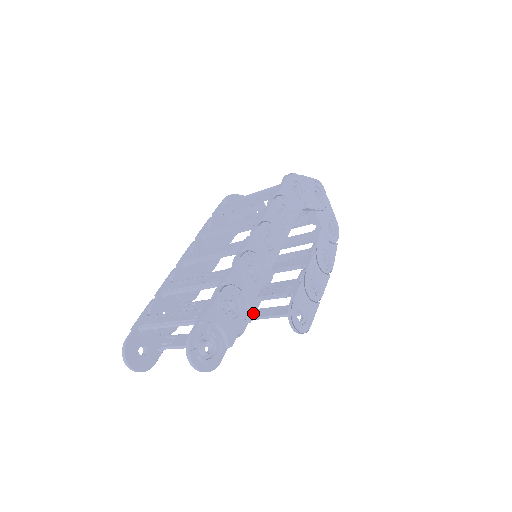
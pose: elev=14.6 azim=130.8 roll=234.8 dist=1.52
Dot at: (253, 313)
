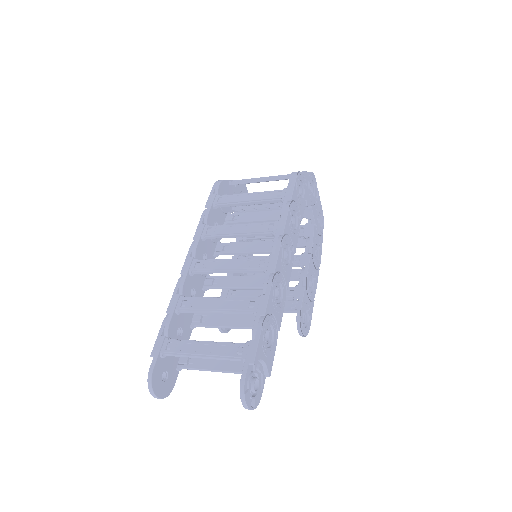
Dot at: occluded
